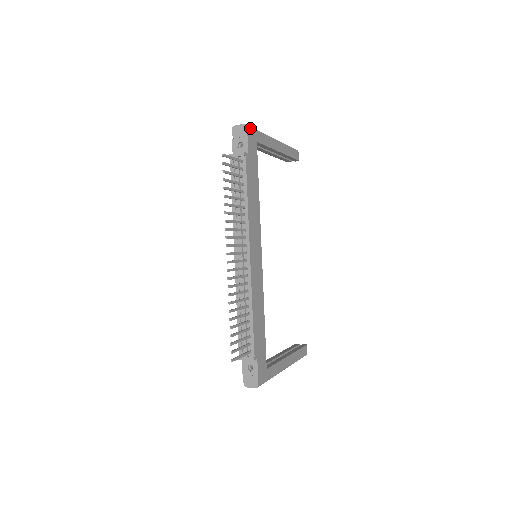
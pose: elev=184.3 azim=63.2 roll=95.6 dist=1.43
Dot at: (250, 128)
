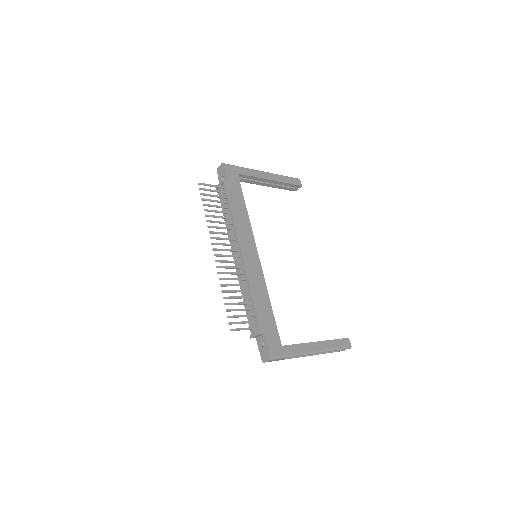
Dot at: (228, 165)
